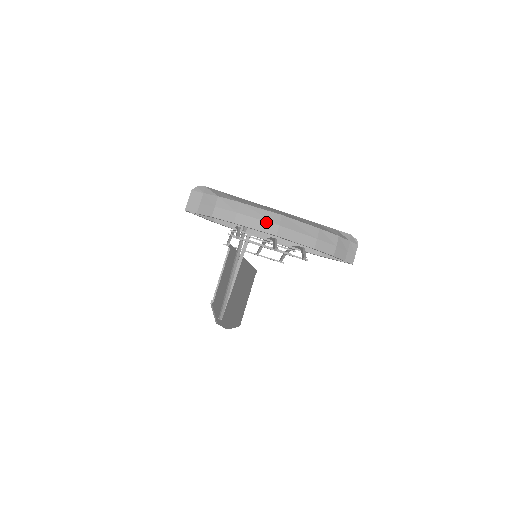
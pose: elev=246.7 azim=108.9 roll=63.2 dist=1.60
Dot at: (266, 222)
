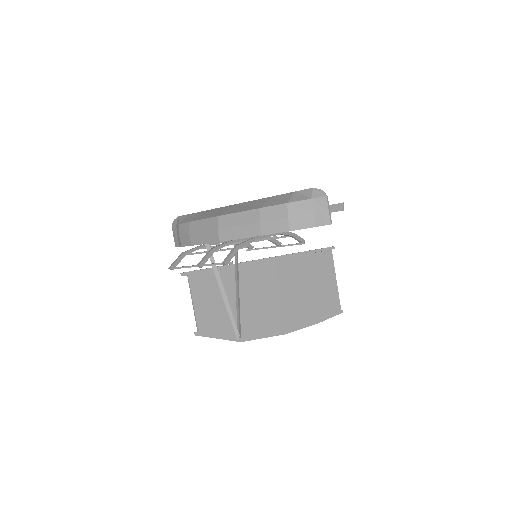
Dot at: (208, 232)
